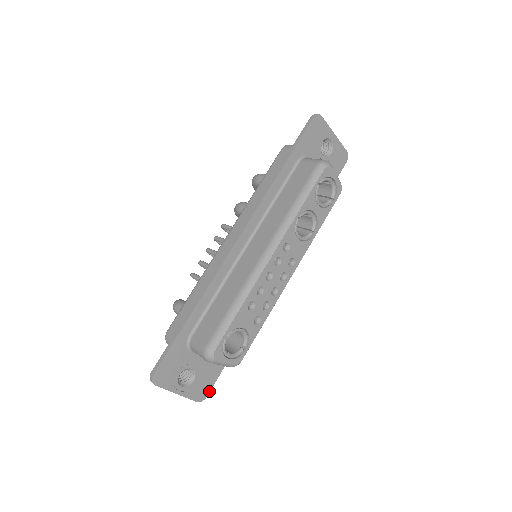
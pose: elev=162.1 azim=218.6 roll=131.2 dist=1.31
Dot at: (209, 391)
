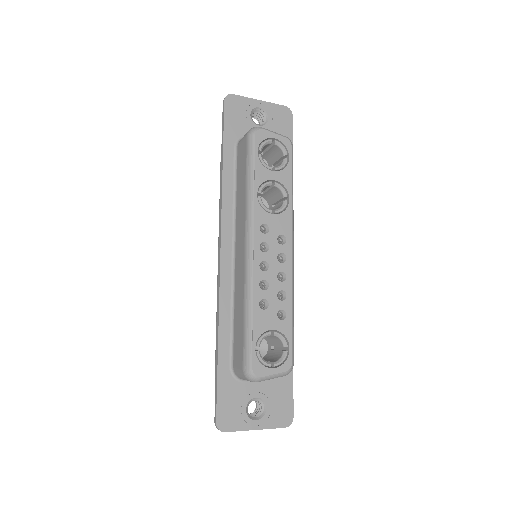
Dot at: (292, 410)
